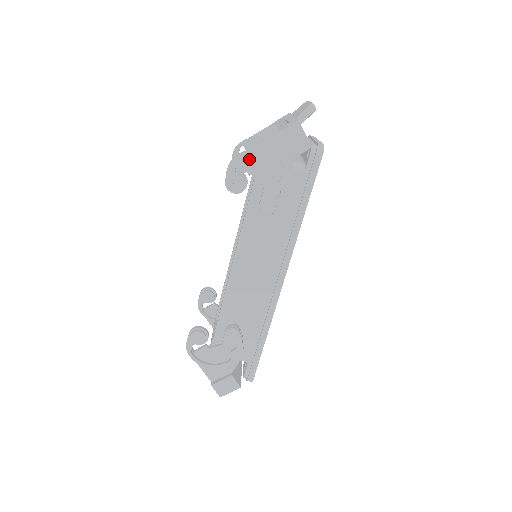
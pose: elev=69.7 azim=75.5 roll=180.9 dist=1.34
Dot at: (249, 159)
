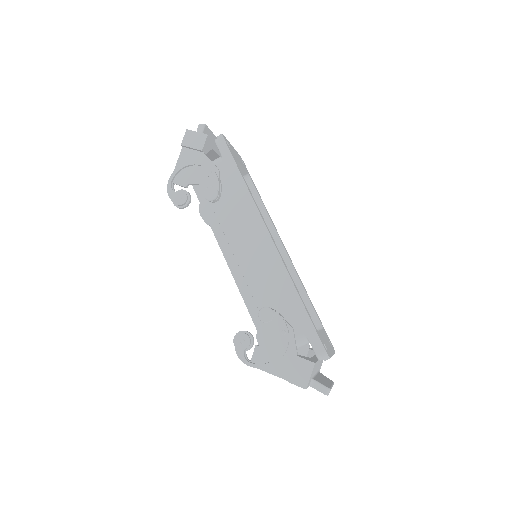
Dot at: (178, 178)
